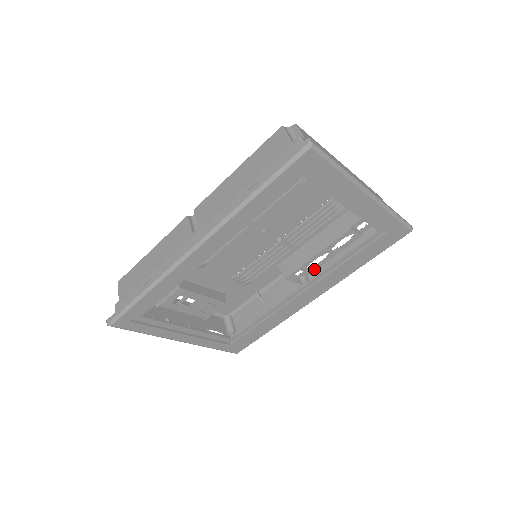
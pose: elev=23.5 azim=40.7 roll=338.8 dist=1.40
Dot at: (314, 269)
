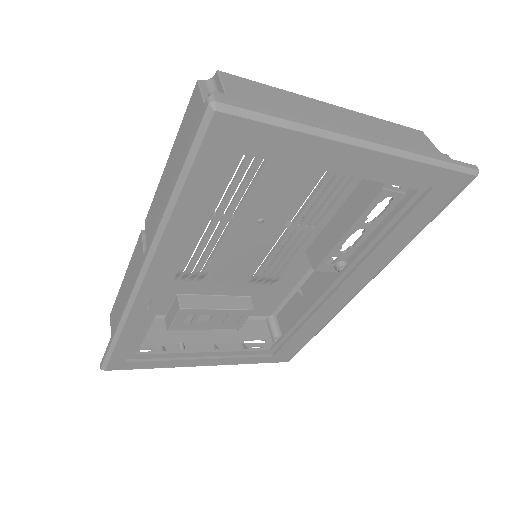
Dot at: (352, 251)
